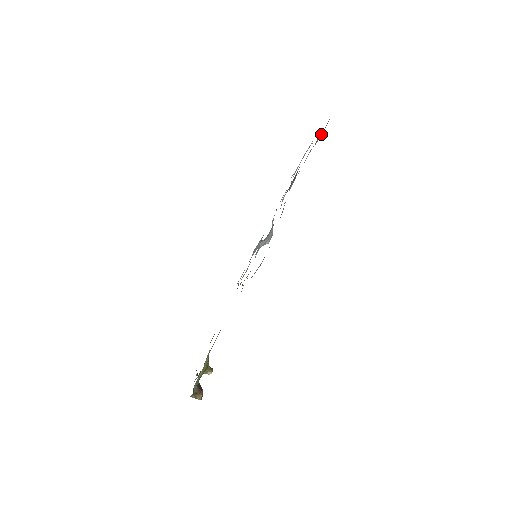
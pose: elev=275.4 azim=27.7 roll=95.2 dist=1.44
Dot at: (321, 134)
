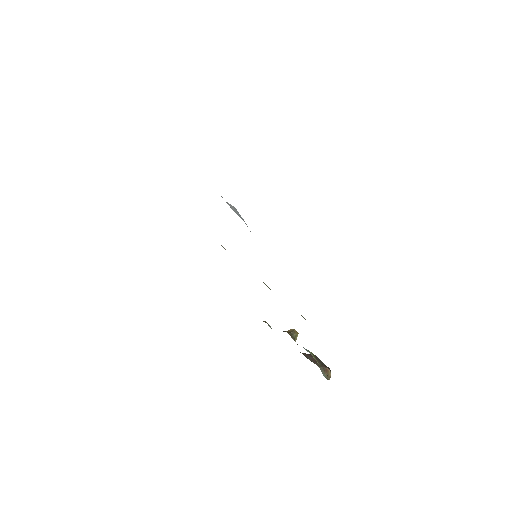
Dot at: occluded
